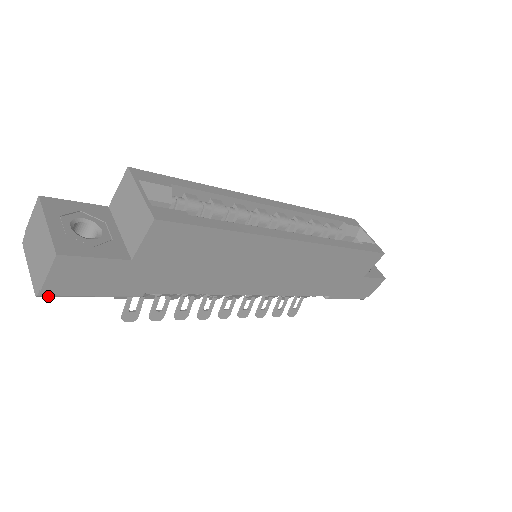
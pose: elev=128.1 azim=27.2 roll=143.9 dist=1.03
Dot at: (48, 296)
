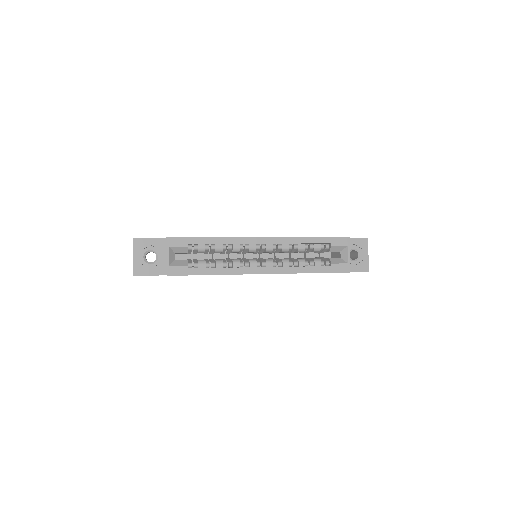
Dot at: occluded
